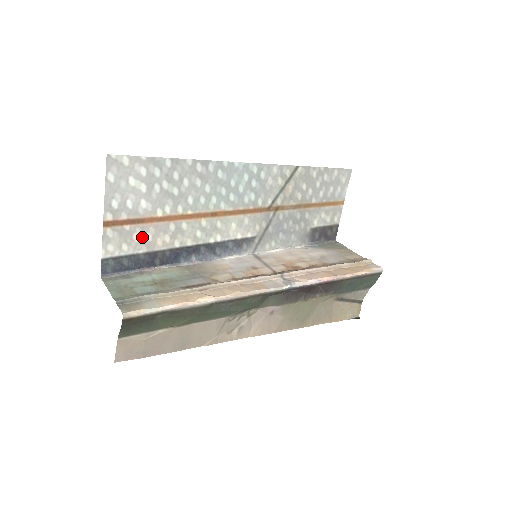
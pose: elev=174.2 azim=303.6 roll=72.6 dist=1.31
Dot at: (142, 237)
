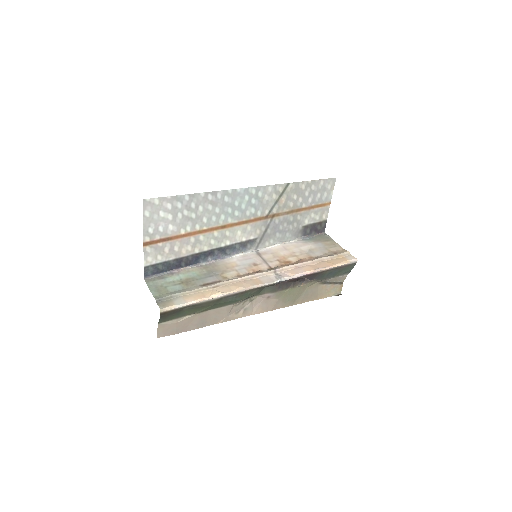
Dot at: (171, 249)
